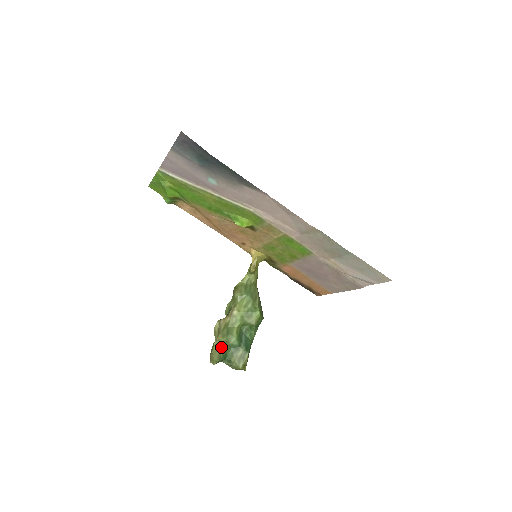
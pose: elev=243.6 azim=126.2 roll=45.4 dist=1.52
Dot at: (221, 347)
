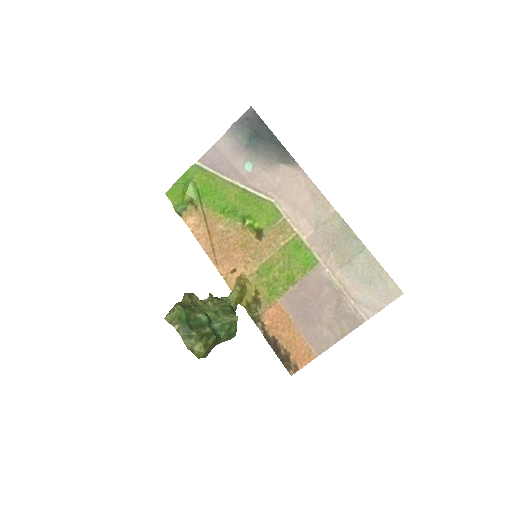
Dot at: (189, 305)
